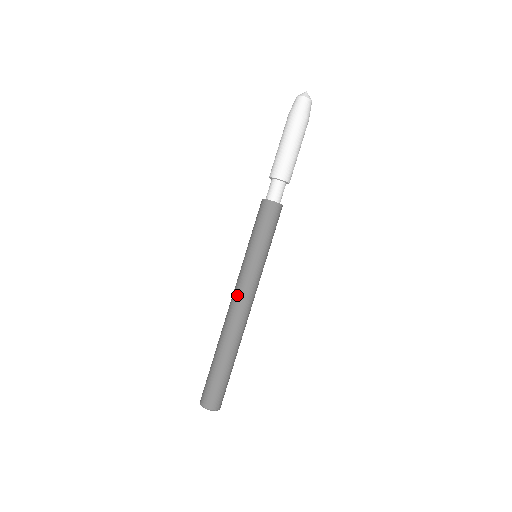
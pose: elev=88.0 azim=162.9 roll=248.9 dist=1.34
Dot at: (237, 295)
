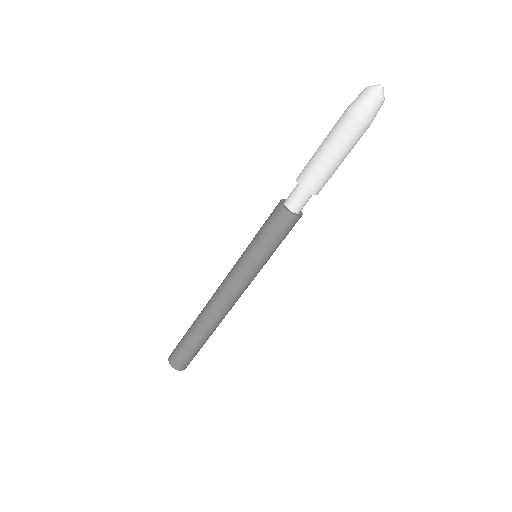
Dot at: (230, 294)
